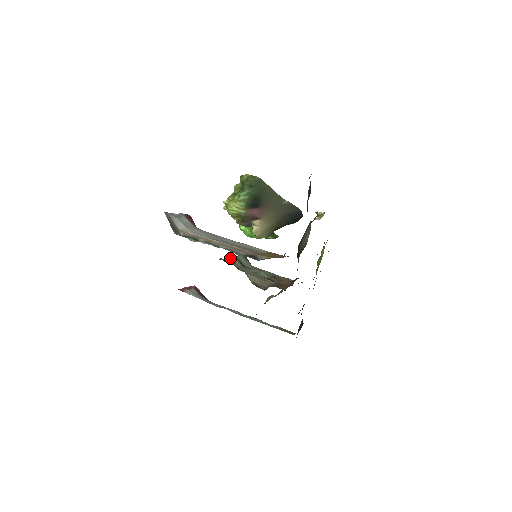
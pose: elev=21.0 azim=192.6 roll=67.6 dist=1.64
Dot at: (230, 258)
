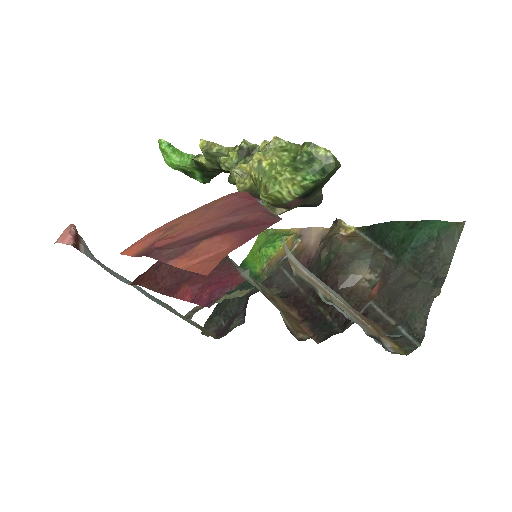
Dot at: occluded
